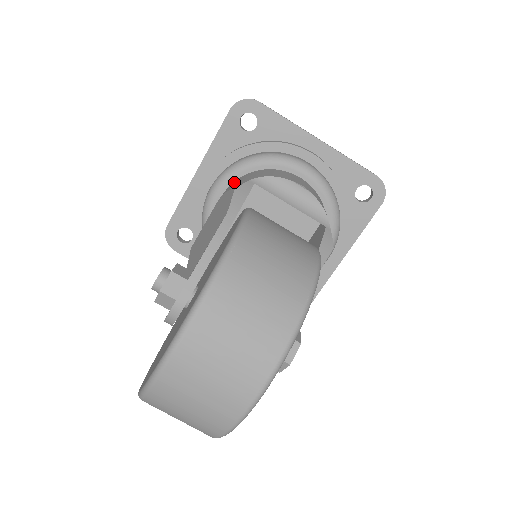
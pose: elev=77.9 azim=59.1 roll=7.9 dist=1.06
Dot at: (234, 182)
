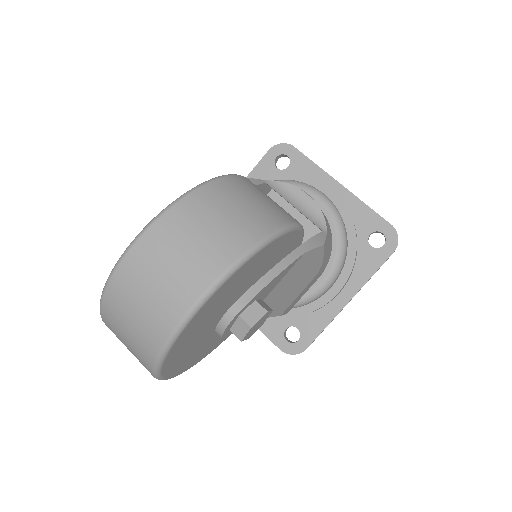
Dot at: occluded
